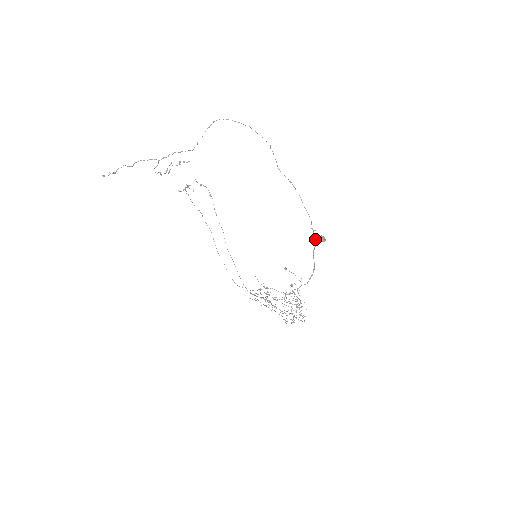
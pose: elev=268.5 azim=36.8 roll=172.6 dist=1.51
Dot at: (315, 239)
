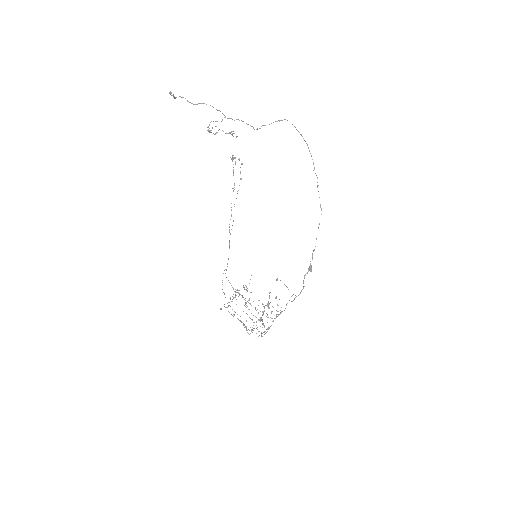
Dot at: (310, 265)
